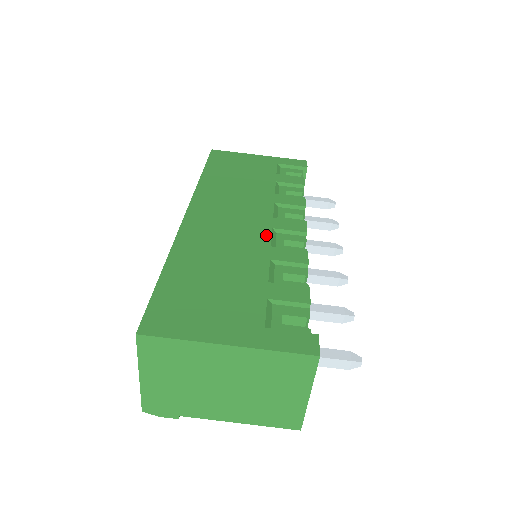
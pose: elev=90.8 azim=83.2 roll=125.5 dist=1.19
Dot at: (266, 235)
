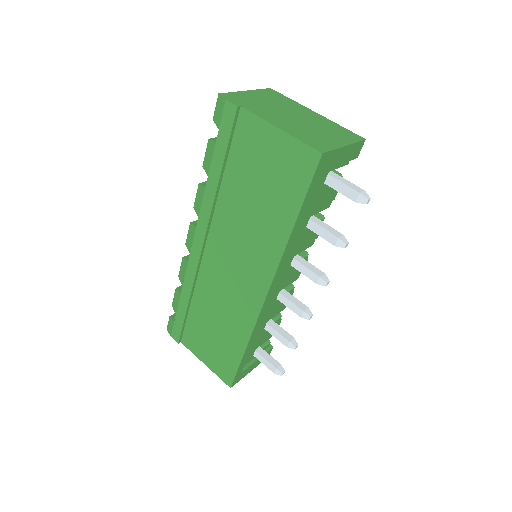
Dot at: occluded
